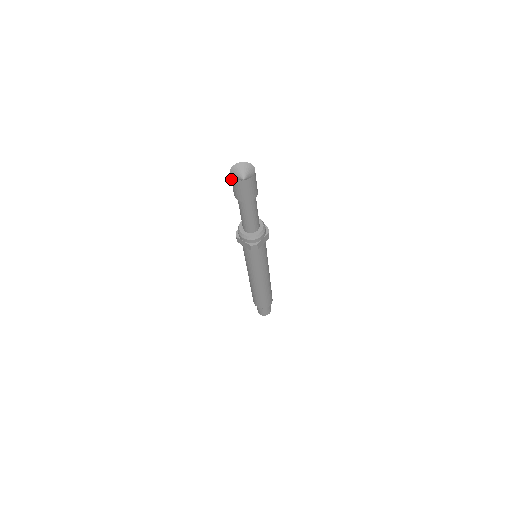
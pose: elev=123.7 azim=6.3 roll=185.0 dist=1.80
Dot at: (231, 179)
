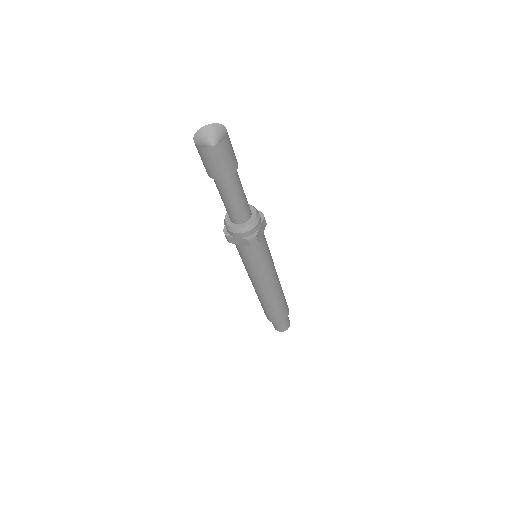
Dot at: (198, 151)
